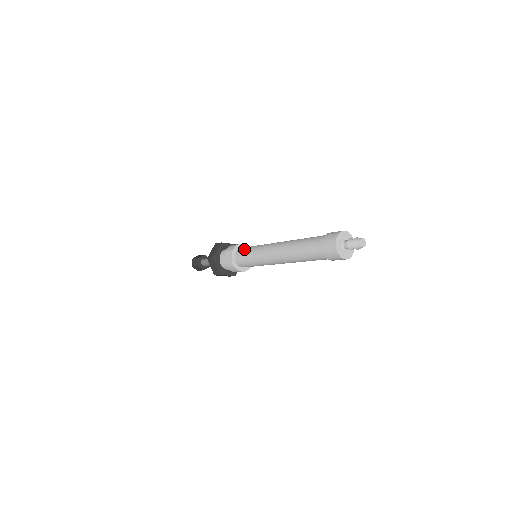
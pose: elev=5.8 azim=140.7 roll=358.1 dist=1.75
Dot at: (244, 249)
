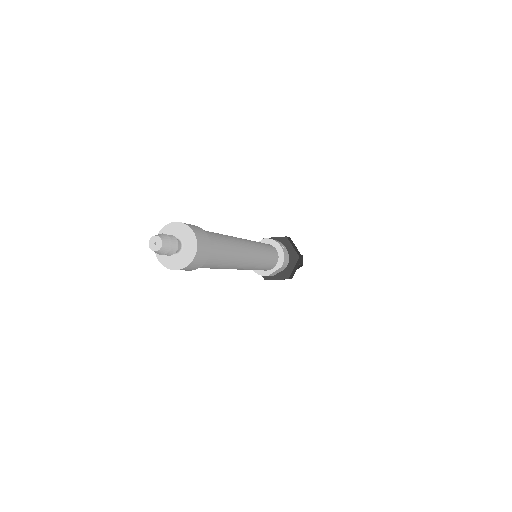
Dot at: occluded
